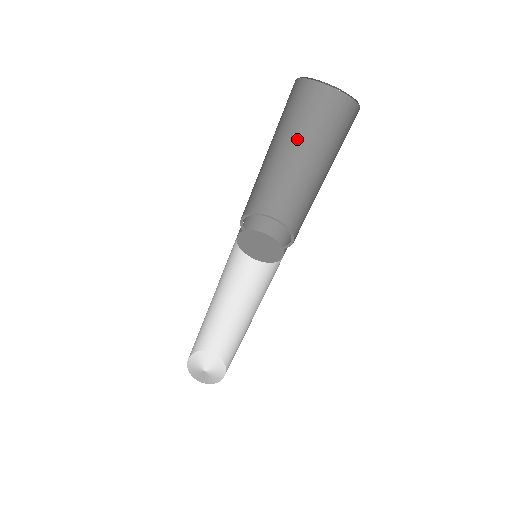
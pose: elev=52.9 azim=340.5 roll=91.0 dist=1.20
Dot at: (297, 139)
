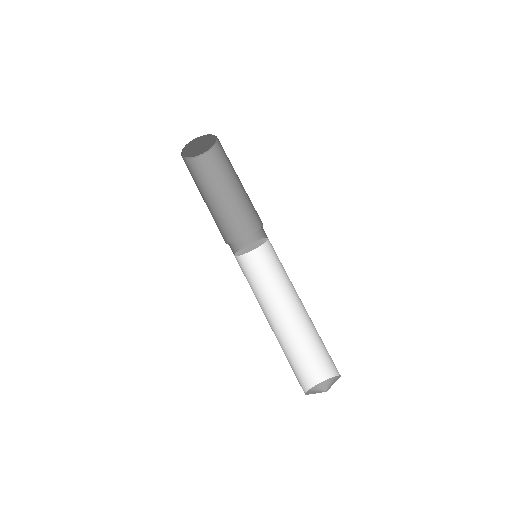
Dot at: (202, 191)
